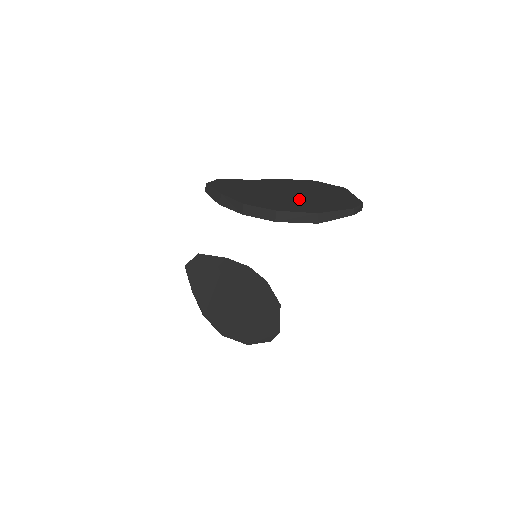
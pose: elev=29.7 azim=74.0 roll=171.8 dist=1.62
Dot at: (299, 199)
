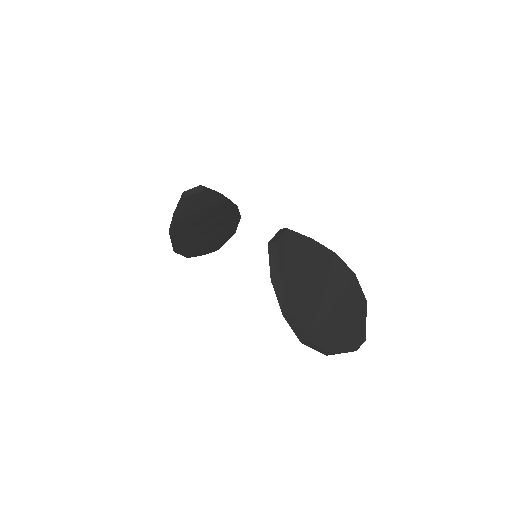
Dot at: (331, 319)
